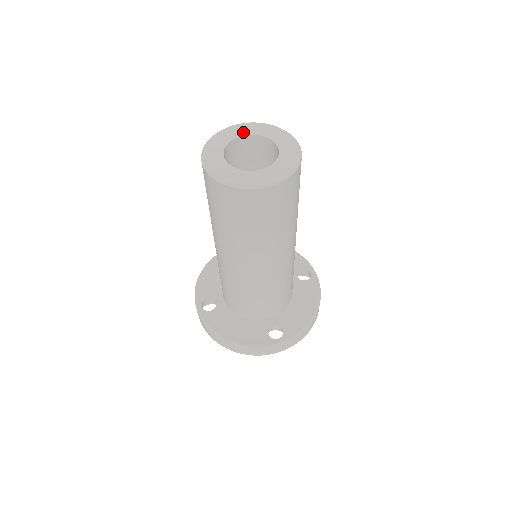
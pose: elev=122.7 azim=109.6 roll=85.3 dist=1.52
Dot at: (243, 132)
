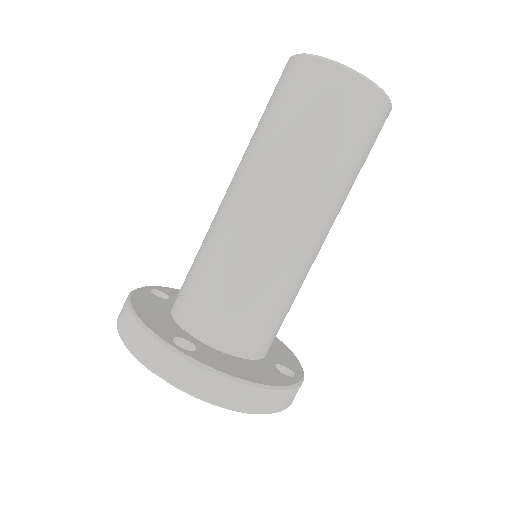
Dot at: occluded
